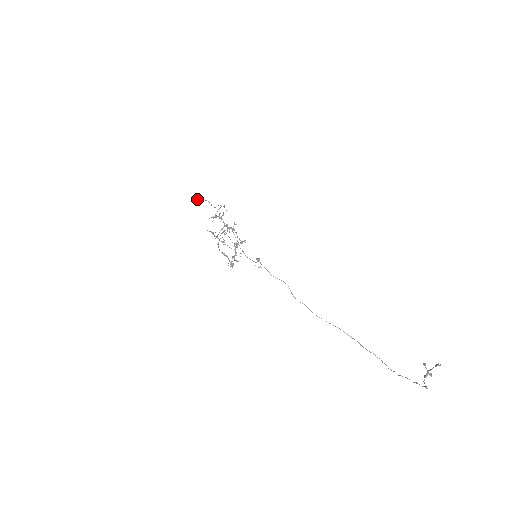
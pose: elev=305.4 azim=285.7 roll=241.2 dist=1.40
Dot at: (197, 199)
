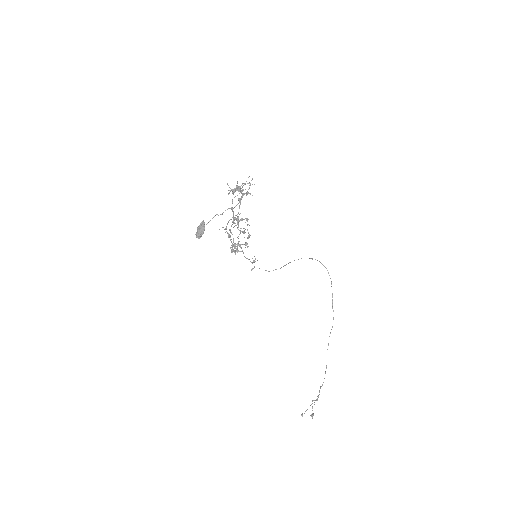
Dot at: (197, 232)
